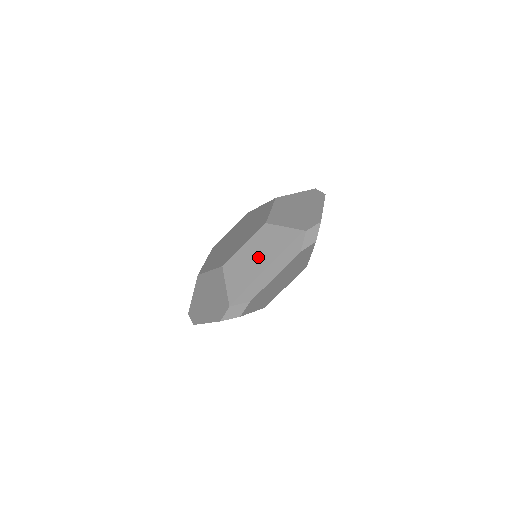
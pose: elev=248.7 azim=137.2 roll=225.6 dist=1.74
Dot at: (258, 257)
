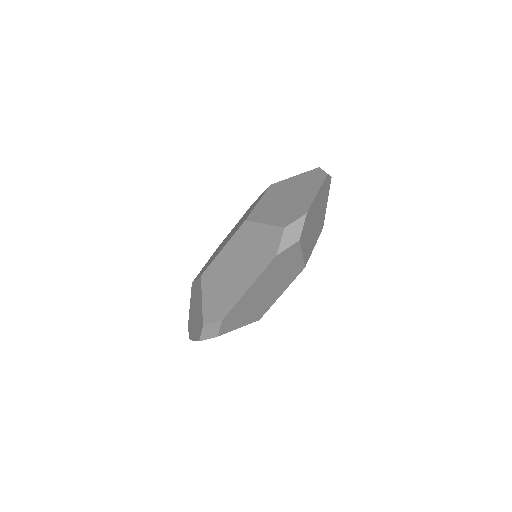
Dot at: (234, 264)
